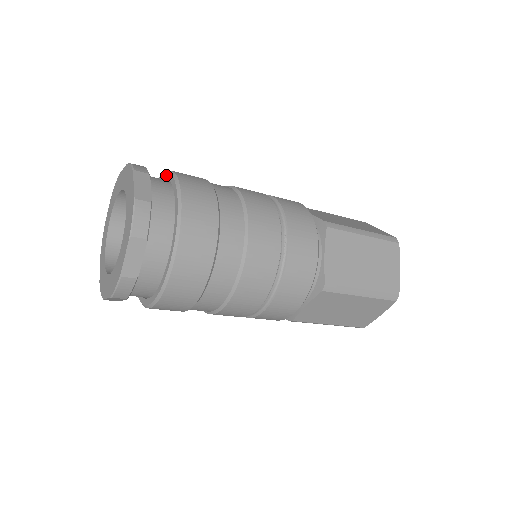
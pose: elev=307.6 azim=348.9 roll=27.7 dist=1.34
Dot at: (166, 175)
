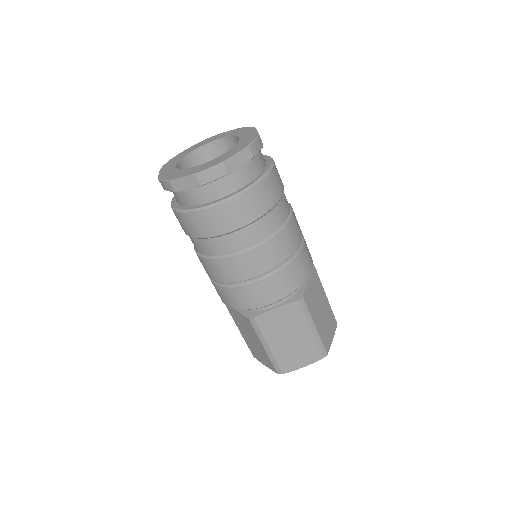
Dot at: occluded
